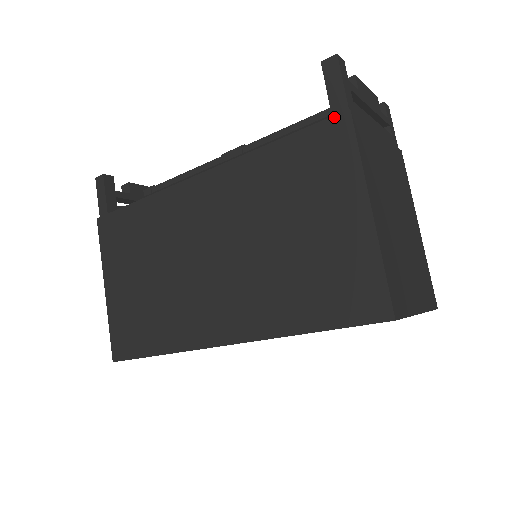
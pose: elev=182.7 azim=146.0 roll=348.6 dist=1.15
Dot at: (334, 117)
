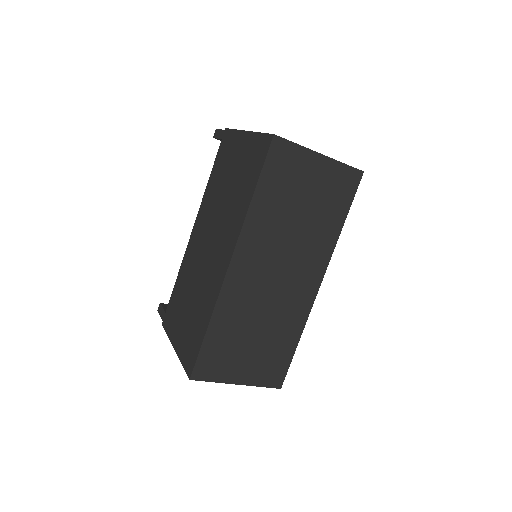
Dot at: (222, 137)
